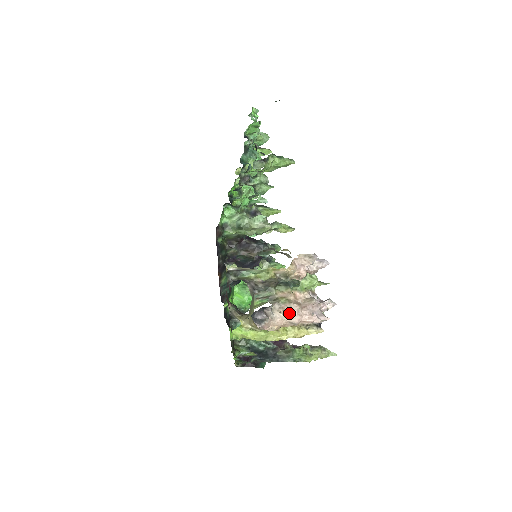
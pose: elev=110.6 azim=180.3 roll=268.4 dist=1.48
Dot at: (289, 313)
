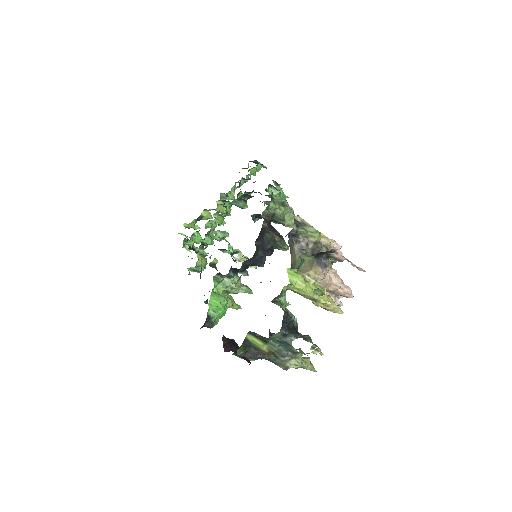
Dot at: (335, 274)
